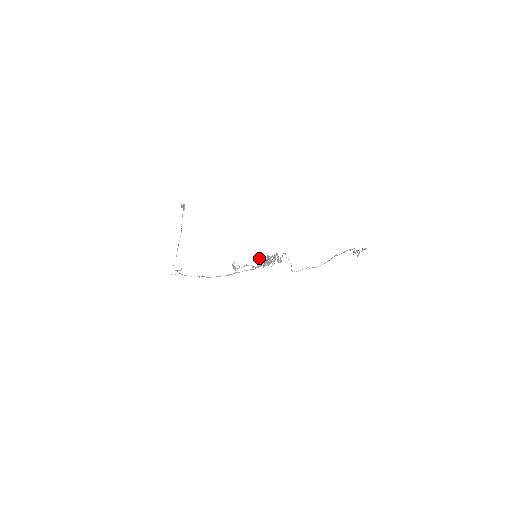
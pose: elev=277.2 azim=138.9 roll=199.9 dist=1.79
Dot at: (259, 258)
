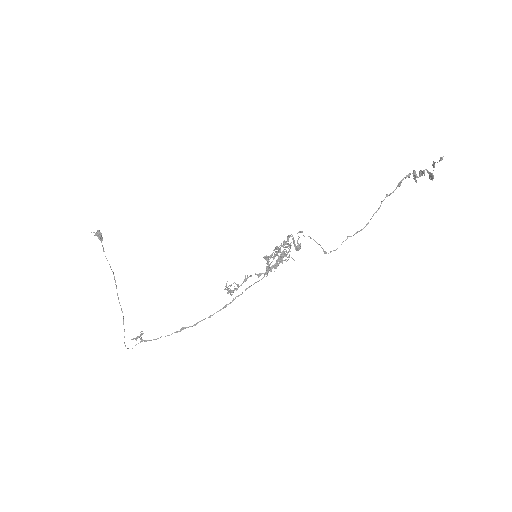
Dot at: (263, 257)
